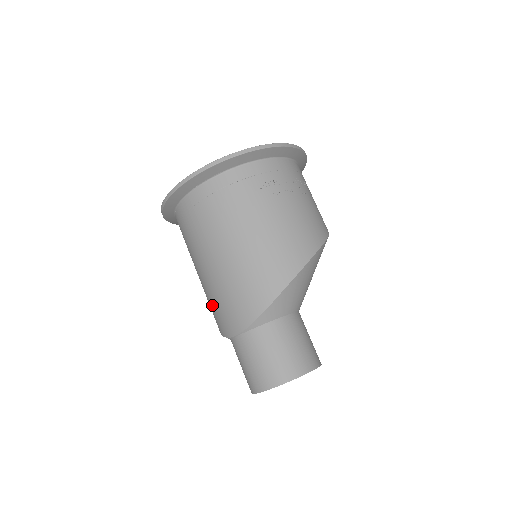
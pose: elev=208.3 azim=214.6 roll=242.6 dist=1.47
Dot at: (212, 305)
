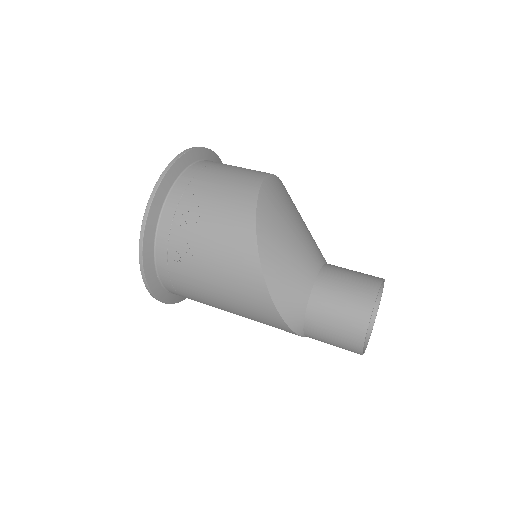
Dot at: occluded
